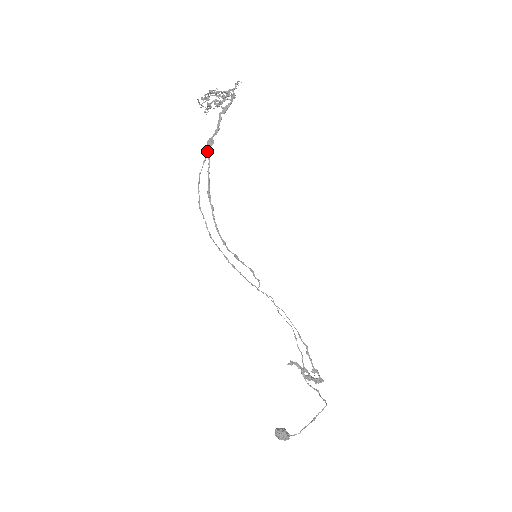
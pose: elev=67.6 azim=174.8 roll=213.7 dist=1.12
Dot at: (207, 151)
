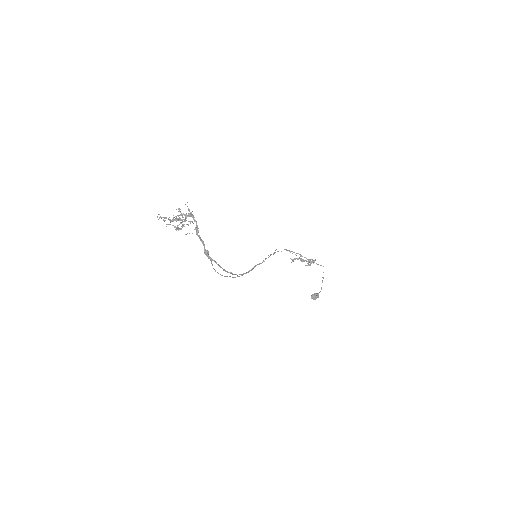
Dot at: (209, 258)
